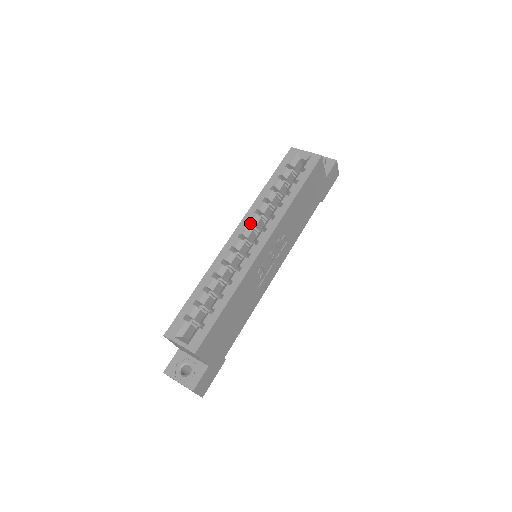
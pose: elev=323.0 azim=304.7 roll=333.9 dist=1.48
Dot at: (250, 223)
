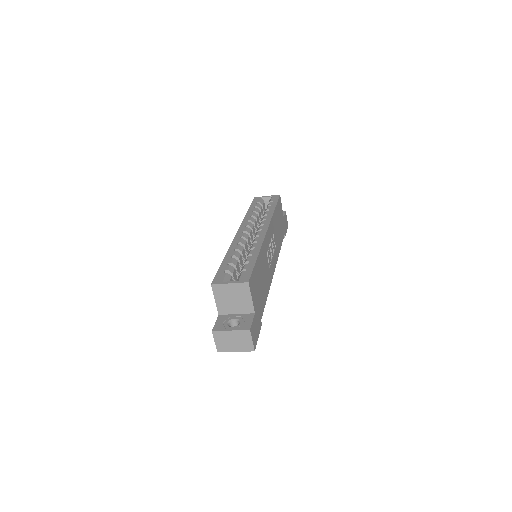
Dot at: occluded
